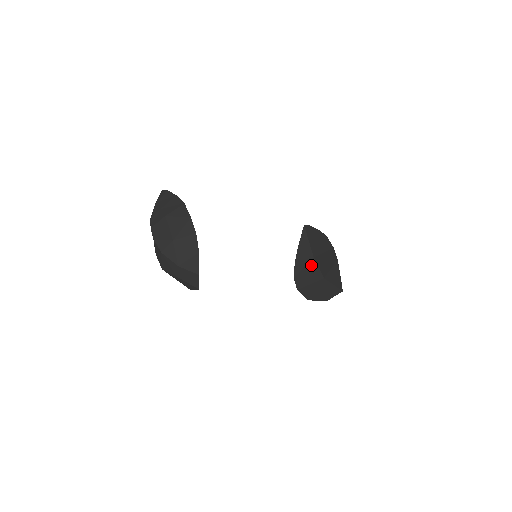
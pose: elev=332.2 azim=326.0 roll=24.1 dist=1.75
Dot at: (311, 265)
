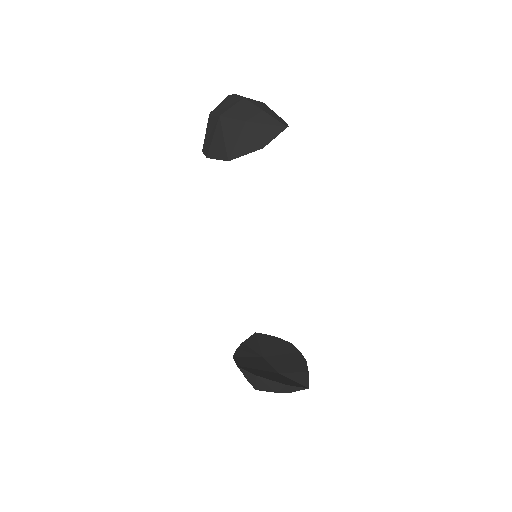
Dot at: (259, 359)
